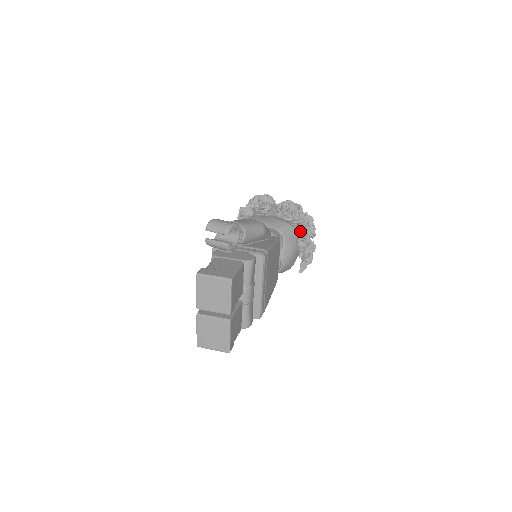
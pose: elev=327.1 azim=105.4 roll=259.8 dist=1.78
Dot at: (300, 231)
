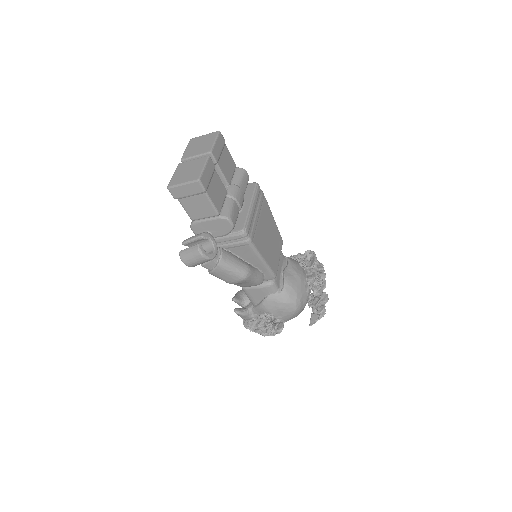
Dot at: (307, 262)
